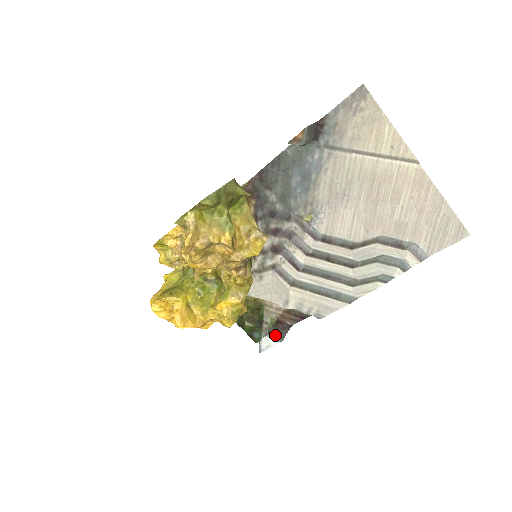
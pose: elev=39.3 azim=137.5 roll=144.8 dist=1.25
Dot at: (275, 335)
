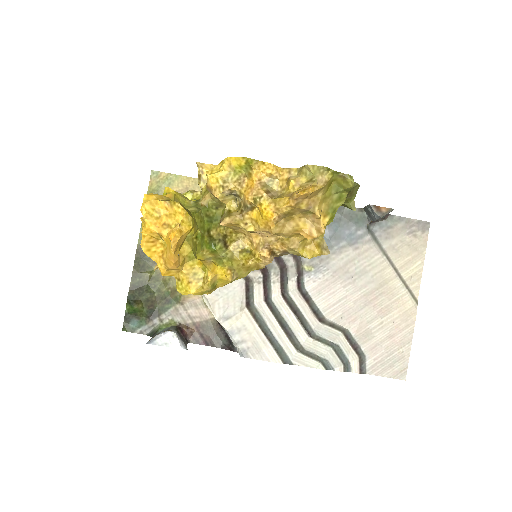
Dot at: occluded
